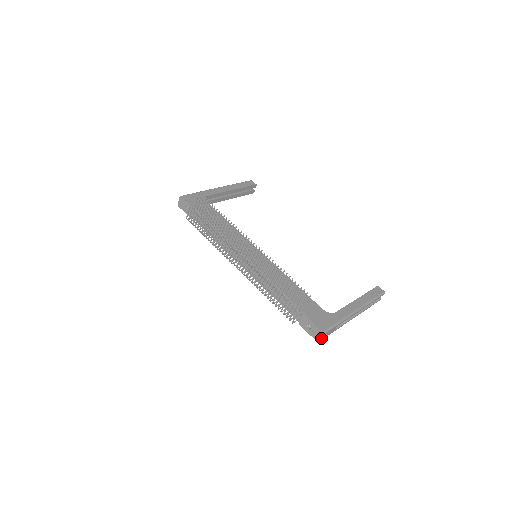
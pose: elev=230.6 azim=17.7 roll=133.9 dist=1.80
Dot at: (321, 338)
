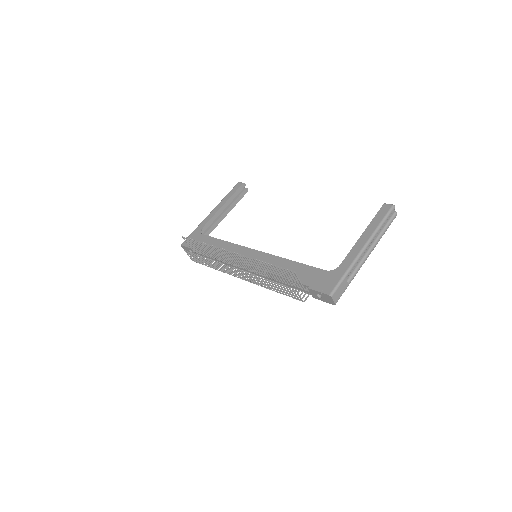
Dot at: (334, 301)
